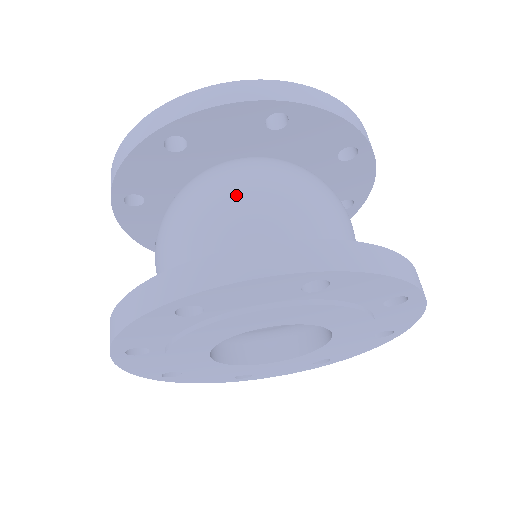
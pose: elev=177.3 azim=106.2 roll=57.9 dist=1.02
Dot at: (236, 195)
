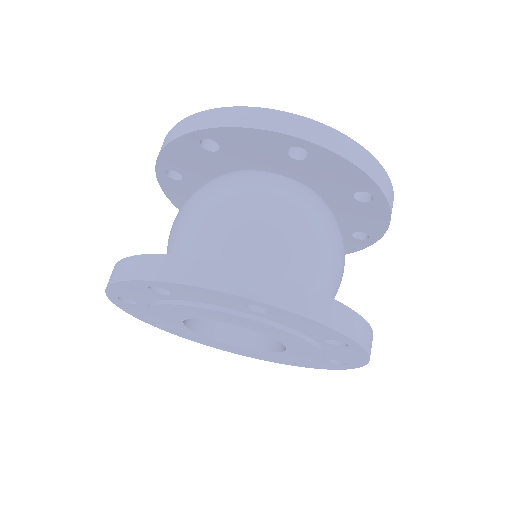
Dot at: (314, 231)
